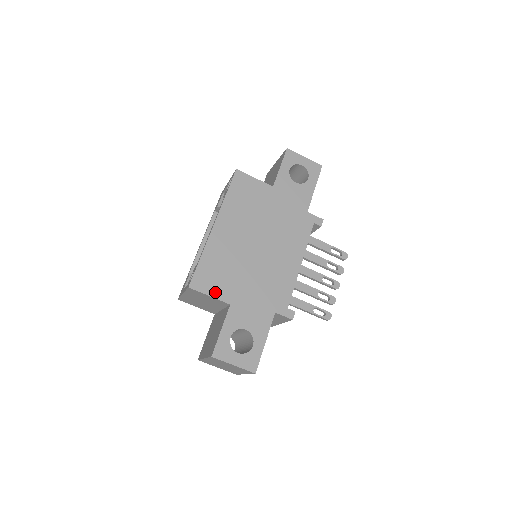
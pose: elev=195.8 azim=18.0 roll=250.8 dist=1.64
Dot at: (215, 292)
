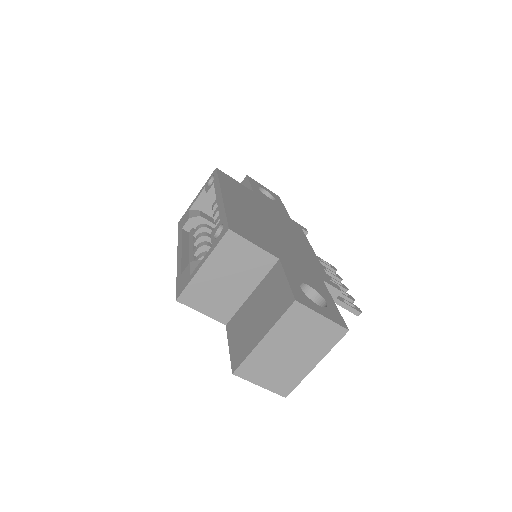
Dot at: (258, 243)
